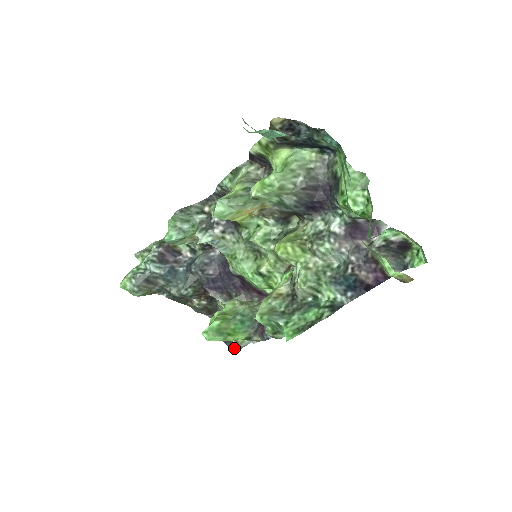
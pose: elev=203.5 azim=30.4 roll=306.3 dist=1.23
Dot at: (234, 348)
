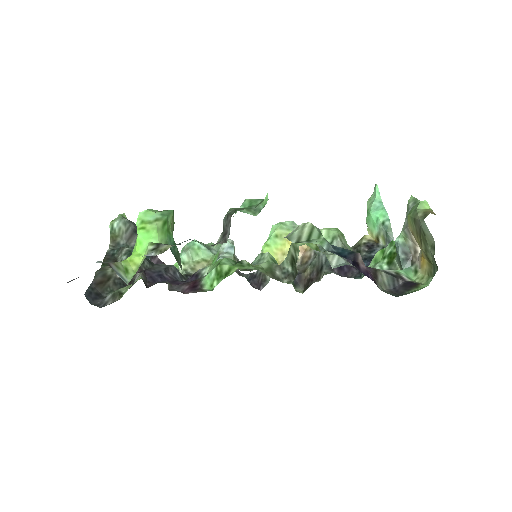
Dot at: (100, 262)
